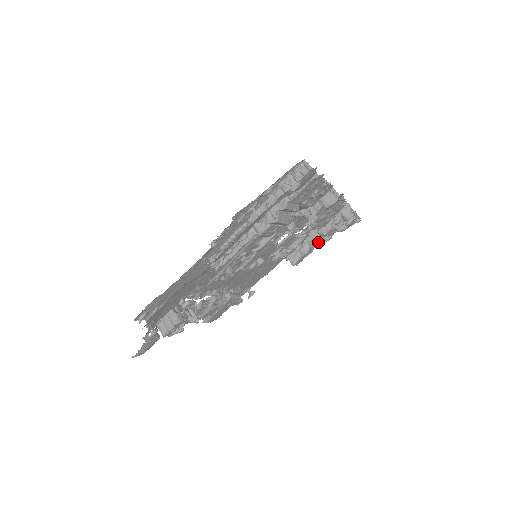
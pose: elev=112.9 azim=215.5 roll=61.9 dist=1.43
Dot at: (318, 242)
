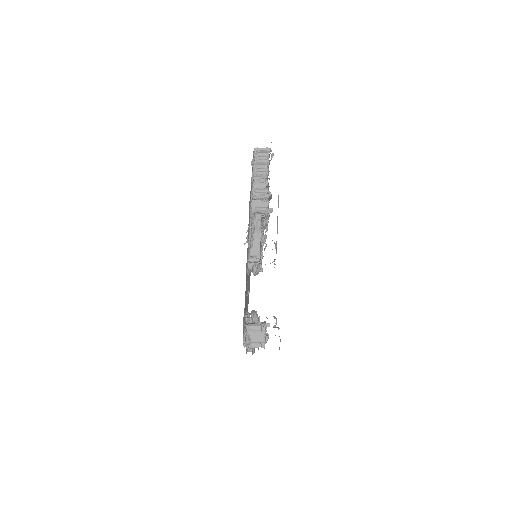
Dot at: occluded
